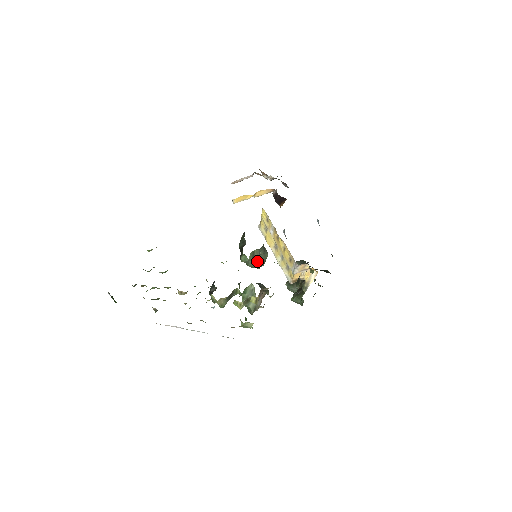
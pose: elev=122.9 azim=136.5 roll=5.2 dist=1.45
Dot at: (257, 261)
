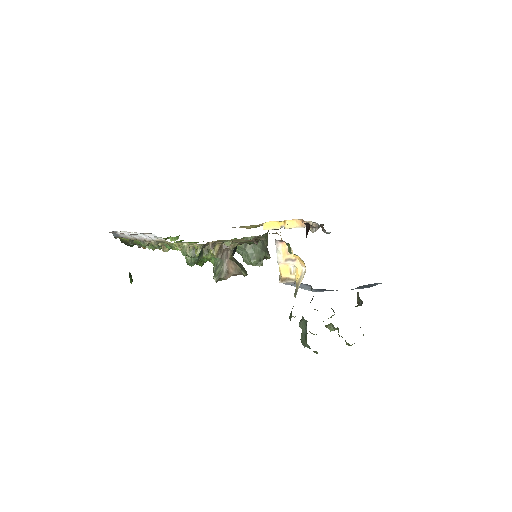
Dot at: (251, 253)
